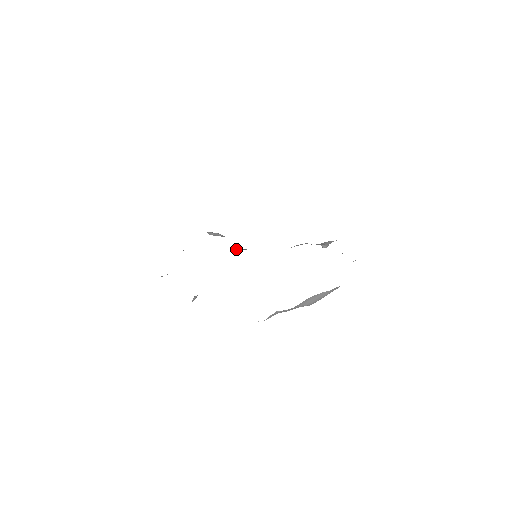
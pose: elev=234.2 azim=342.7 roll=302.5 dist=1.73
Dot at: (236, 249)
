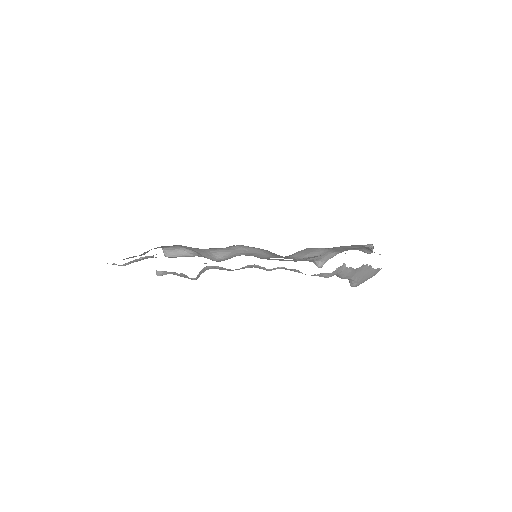
Dot at: (223, 254)
